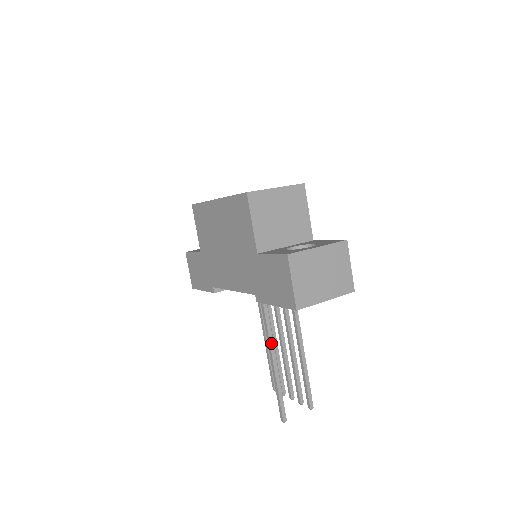
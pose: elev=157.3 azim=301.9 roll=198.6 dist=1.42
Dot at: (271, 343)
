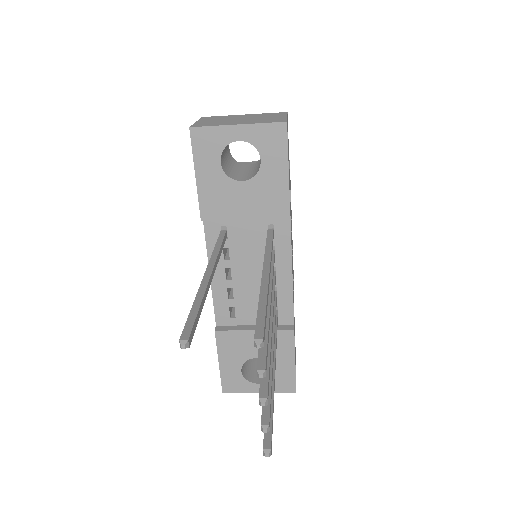
Dot at: (211, 262)
